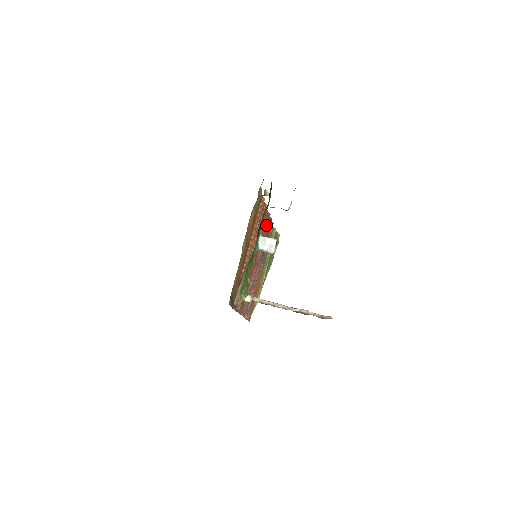
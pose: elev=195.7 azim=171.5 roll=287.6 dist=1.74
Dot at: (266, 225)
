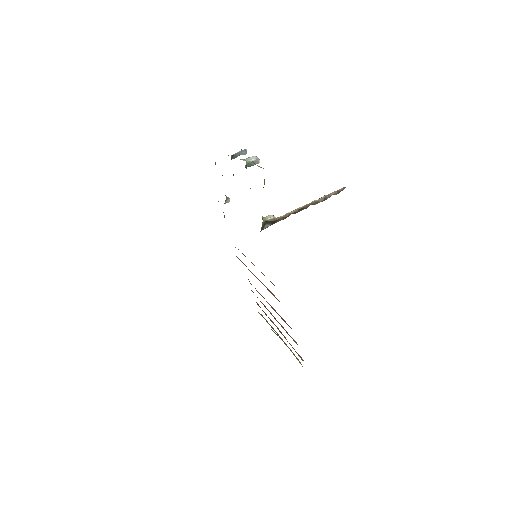
Dot at: occluded
